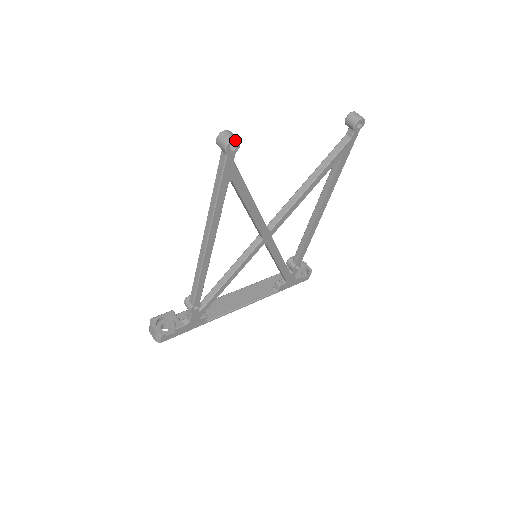
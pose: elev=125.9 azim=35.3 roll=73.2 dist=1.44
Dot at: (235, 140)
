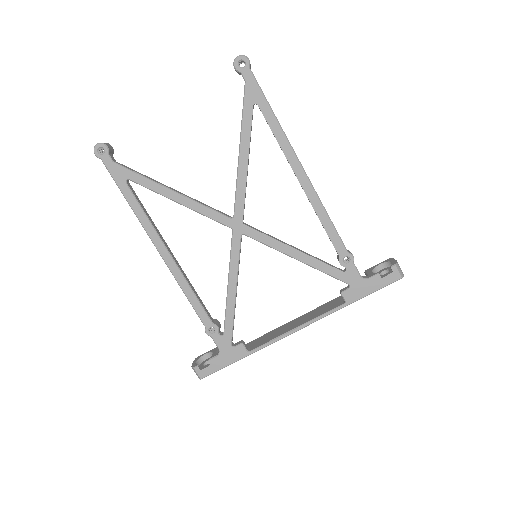
Dot at: (98, 145)
